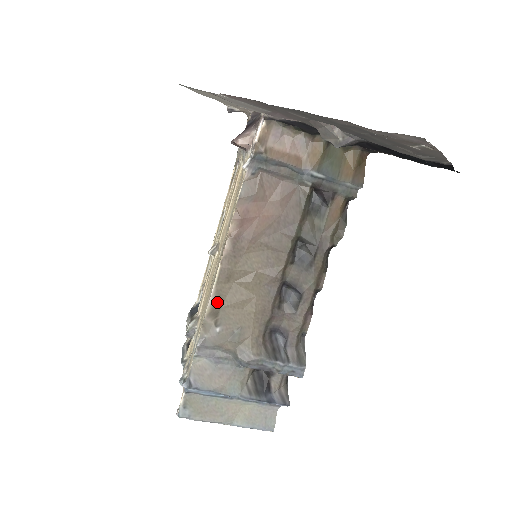
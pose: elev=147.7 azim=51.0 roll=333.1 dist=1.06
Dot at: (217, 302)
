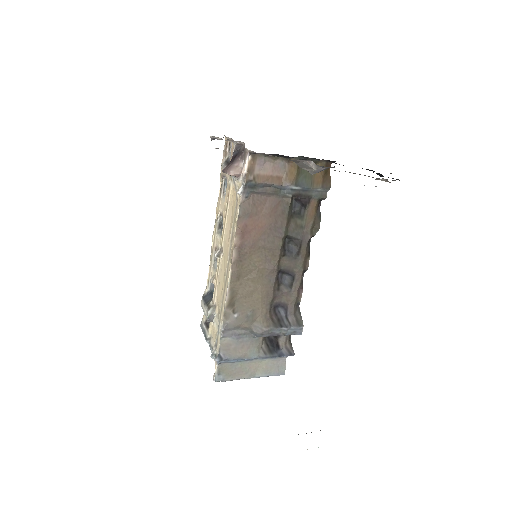
Dot at: (232, 296)
